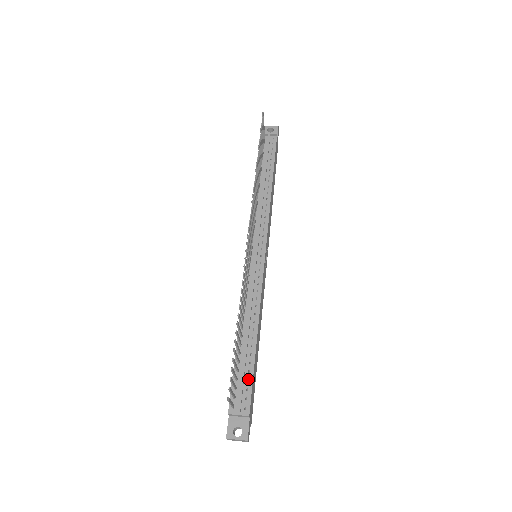
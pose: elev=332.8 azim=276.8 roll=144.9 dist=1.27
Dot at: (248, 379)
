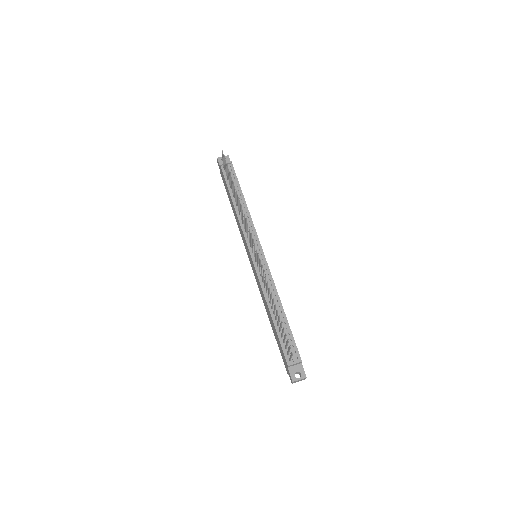
Dot at: (290, 339)
